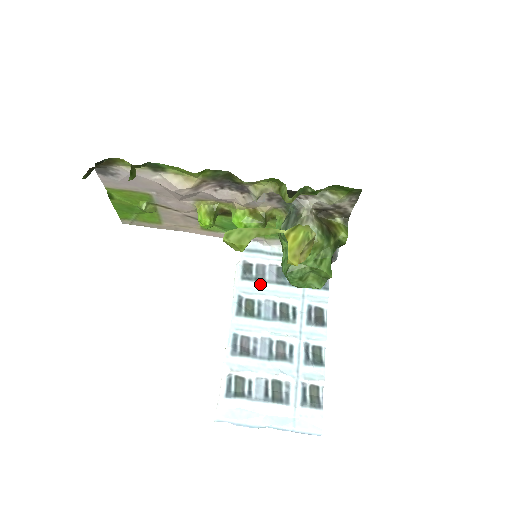
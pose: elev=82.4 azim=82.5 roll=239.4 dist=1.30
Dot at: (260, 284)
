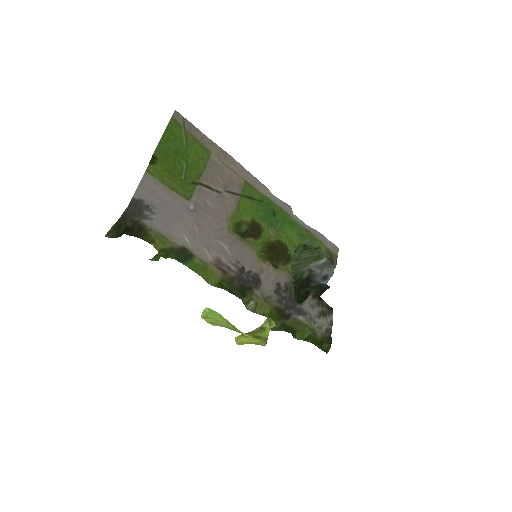
Dot at: occluded
